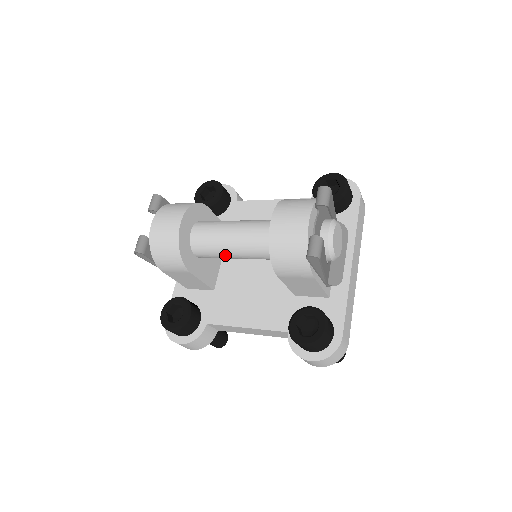
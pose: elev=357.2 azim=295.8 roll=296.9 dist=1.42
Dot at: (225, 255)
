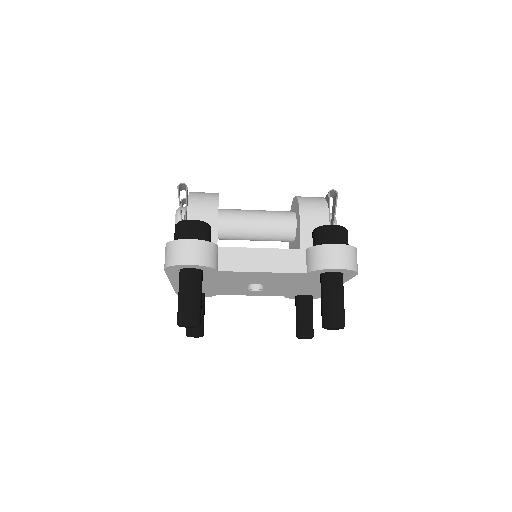
Dot at: (248, 218)
